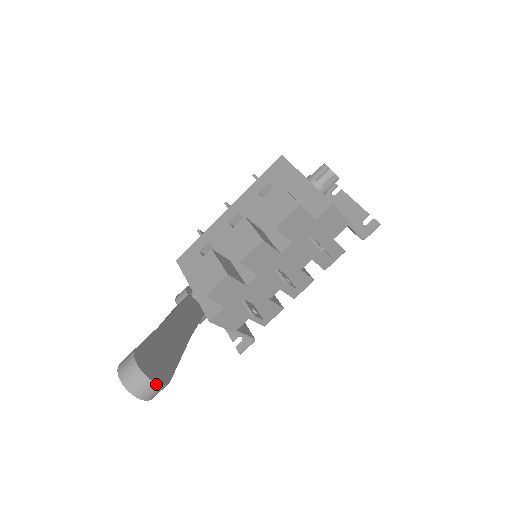
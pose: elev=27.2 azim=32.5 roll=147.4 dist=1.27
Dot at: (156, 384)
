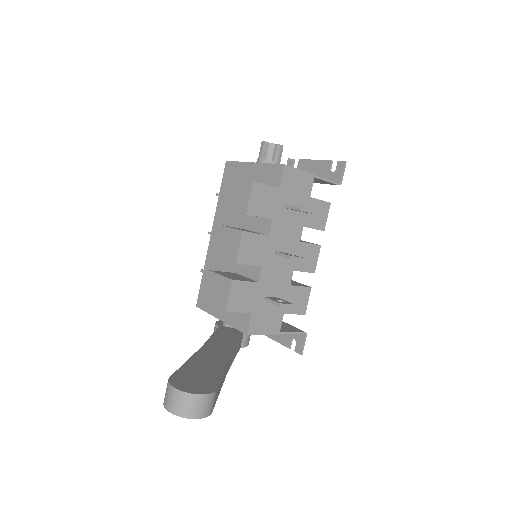
Dot at: (201, 396)
